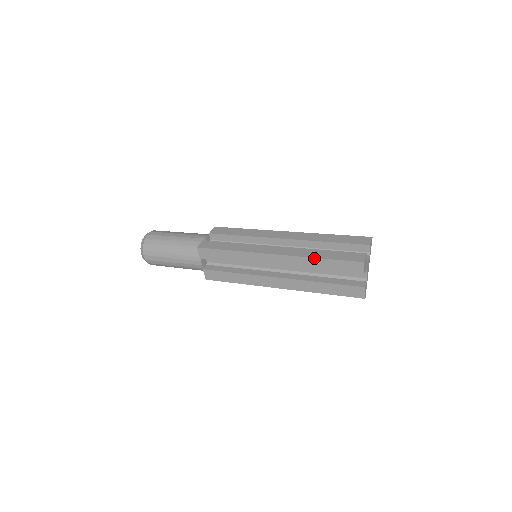
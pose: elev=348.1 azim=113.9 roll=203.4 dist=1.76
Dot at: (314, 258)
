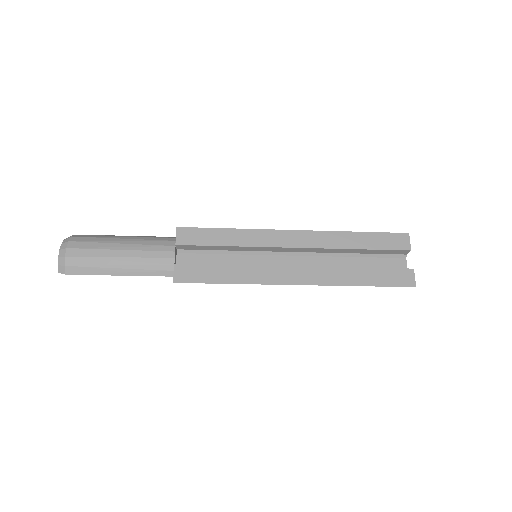
Dot at: (349, 232)
